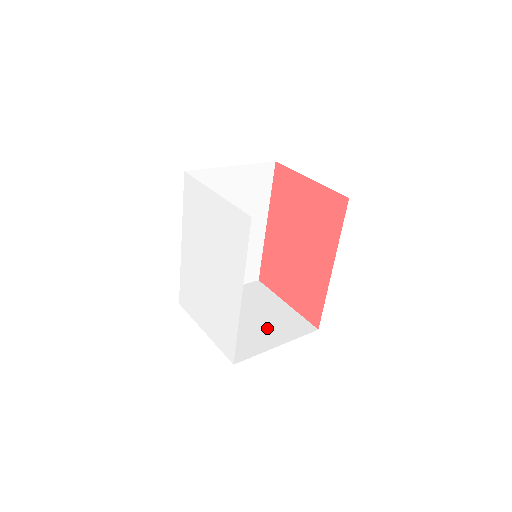
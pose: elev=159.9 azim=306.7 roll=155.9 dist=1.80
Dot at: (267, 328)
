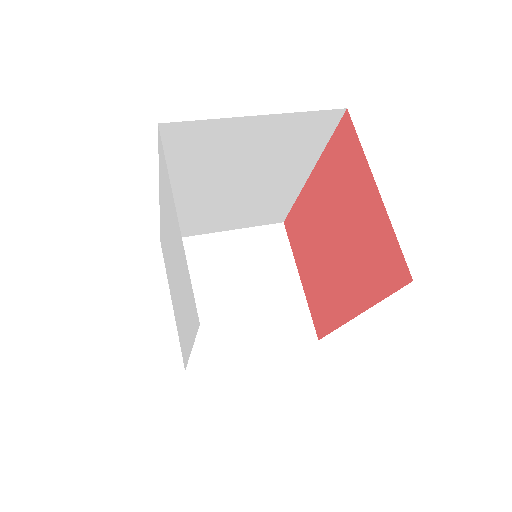
Dot at: (254, 319)
